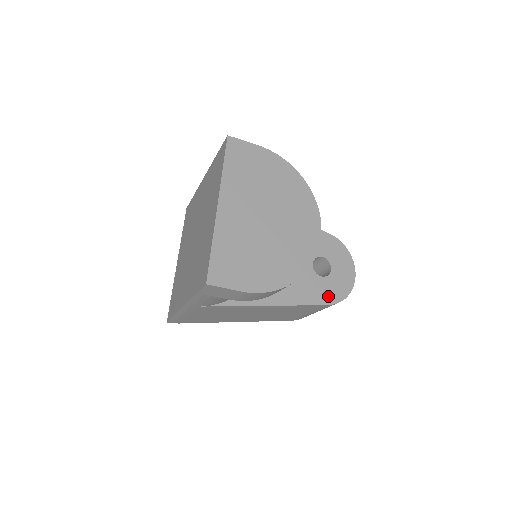
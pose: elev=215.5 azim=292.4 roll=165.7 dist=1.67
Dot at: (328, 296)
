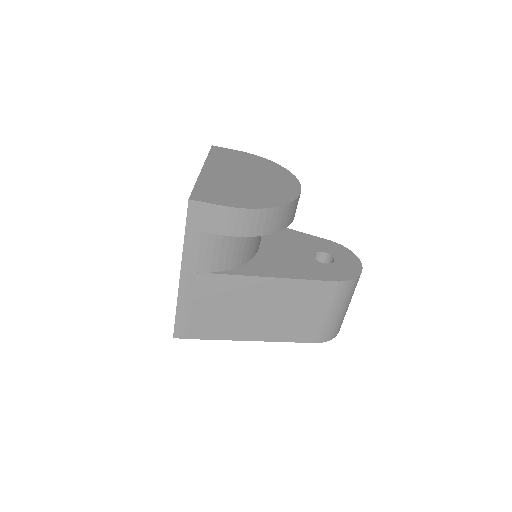
Dot at: (334, 276)
